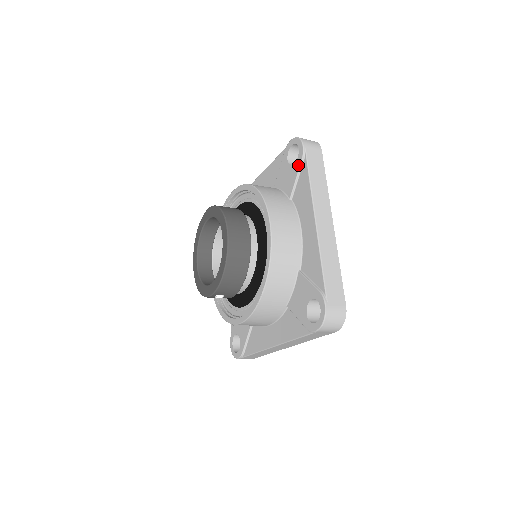
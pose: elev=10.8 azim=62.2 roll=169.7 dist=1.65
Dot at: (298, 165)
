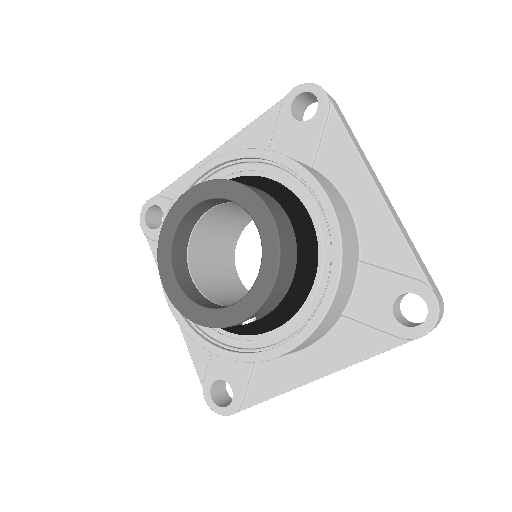
Dot at: (321, 119)
